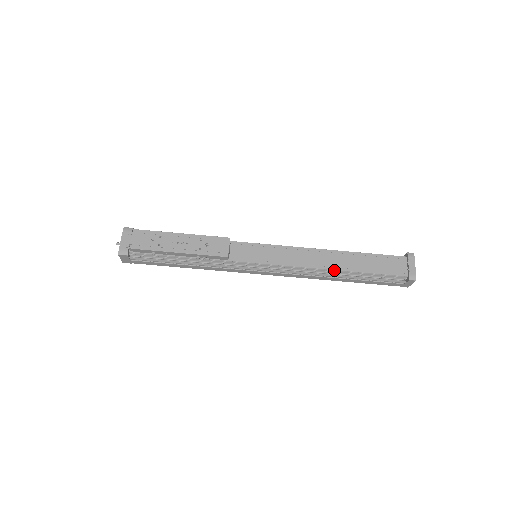
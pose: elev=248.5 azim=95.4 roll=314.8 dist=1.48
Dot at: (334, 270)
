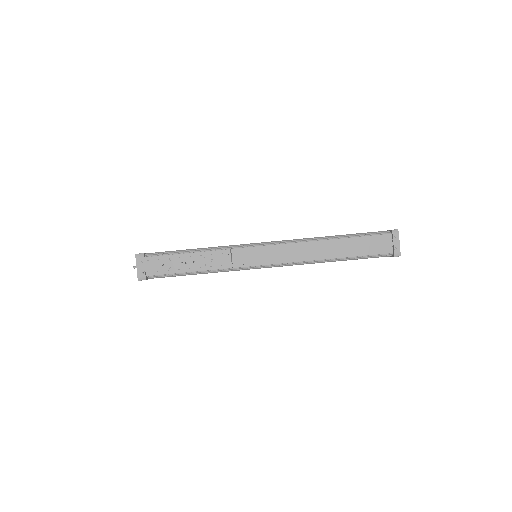
Dot at: (327, 258)
